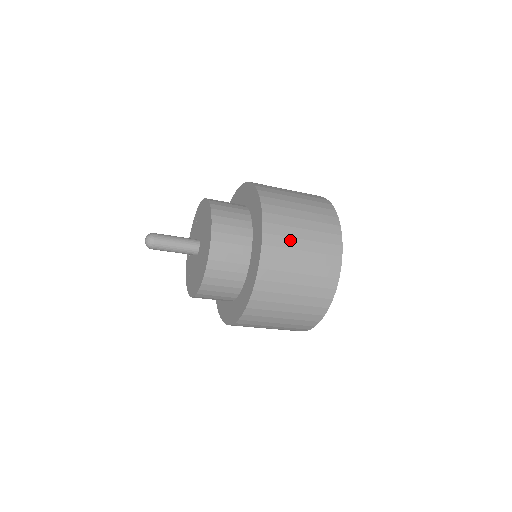
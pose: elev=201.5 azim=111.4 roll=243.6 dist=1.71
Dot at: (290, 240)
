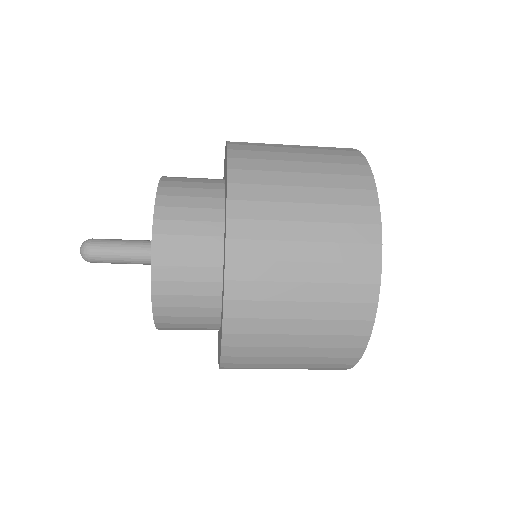
Dot at: (277, 175)
